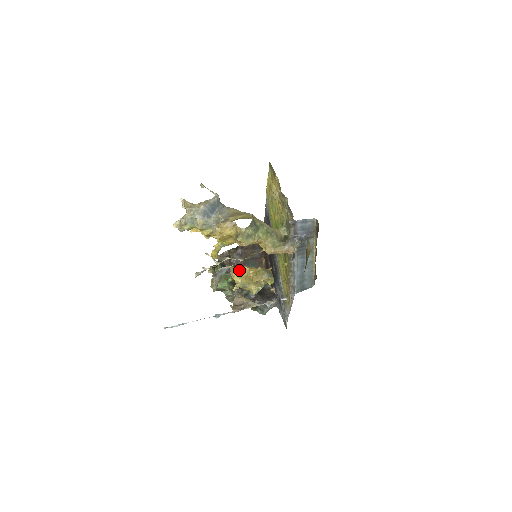
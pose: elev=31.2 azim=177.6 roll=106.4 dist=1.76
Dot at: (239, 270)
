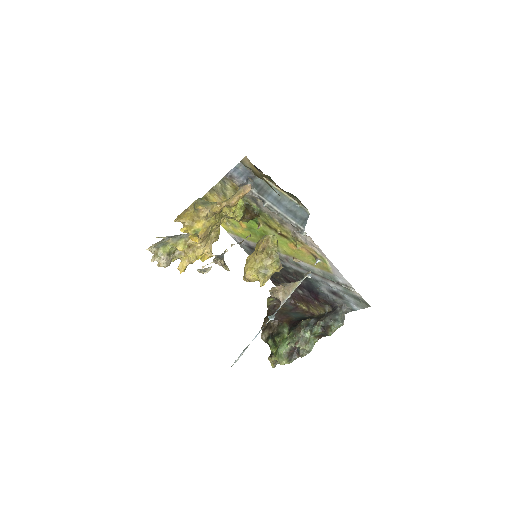
Dot at: (246, 264)
